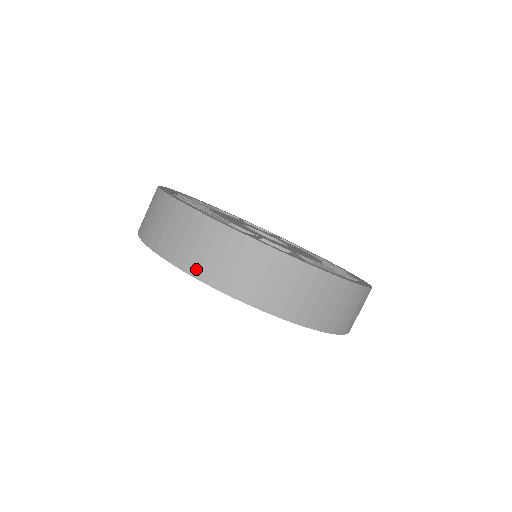
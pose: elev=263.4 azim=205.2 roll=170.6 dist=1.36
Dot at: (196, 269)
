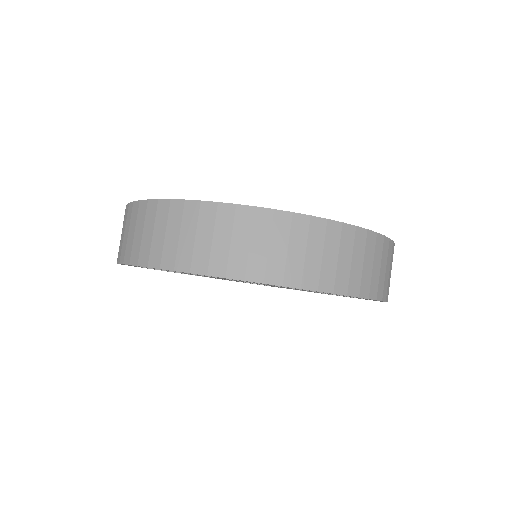
Dot at: (332, 283)
